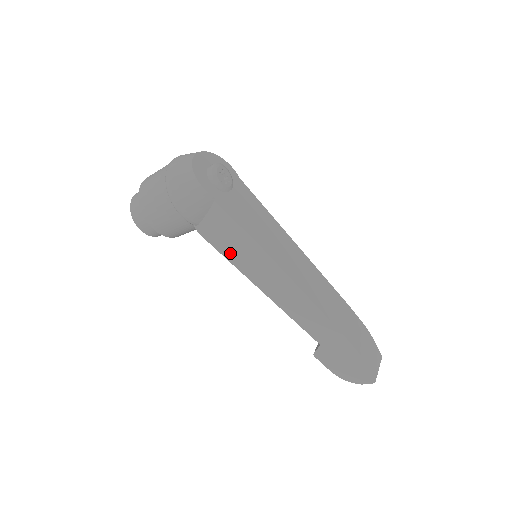
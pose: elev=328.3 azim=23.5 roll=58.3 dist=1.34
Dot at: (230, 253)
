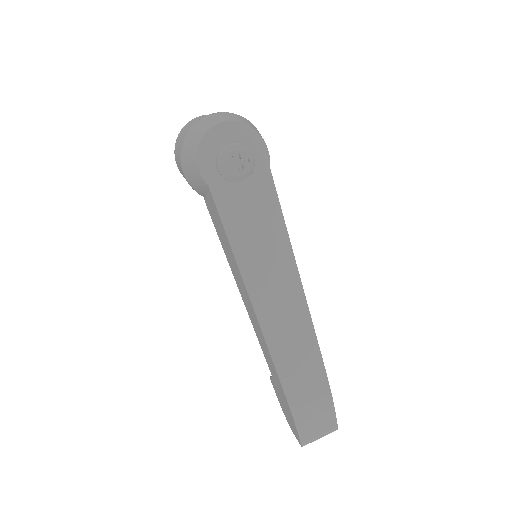
Dot at: (222, 242)
